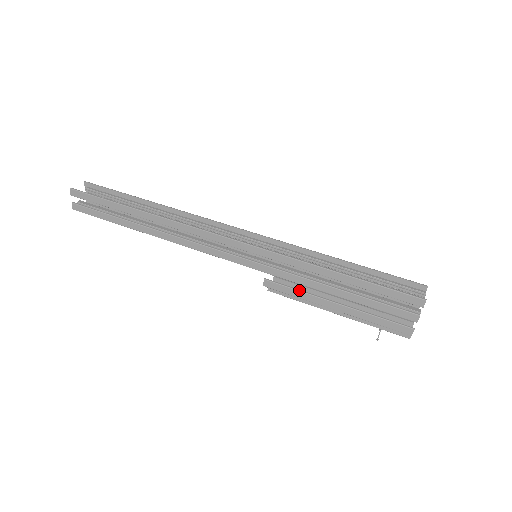
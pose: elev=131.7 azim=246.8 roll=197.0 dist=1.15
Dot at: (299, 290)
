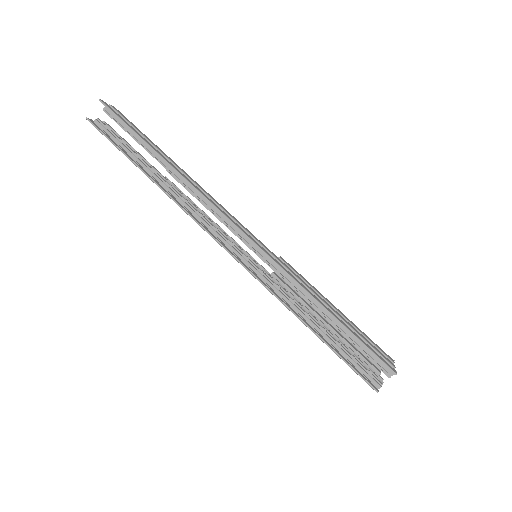
Dot at: occluded
